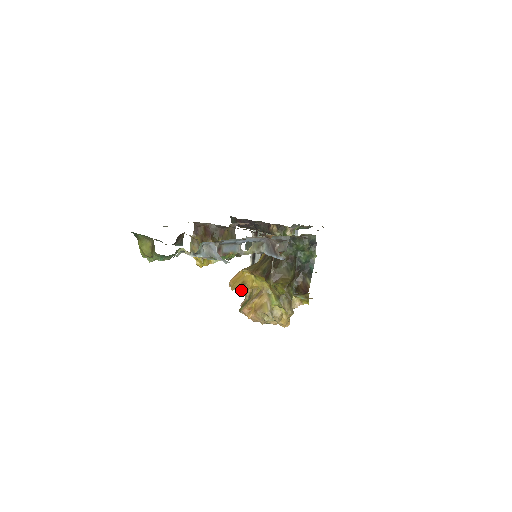
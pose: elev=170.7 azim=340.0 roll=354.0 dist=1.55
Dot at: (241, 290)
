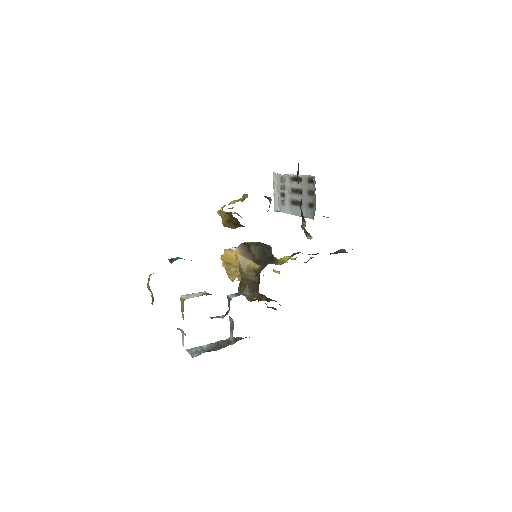
Dot at: (227, 262)
